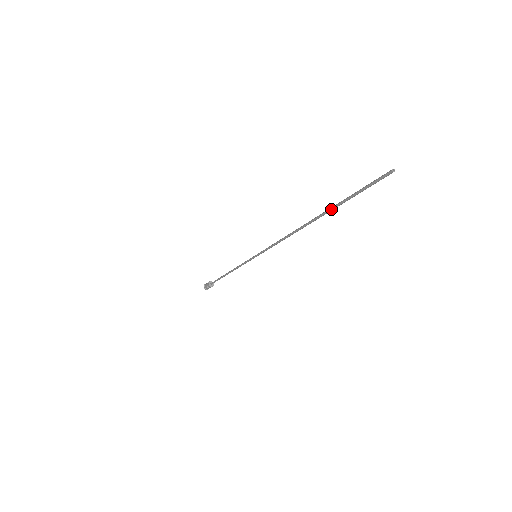
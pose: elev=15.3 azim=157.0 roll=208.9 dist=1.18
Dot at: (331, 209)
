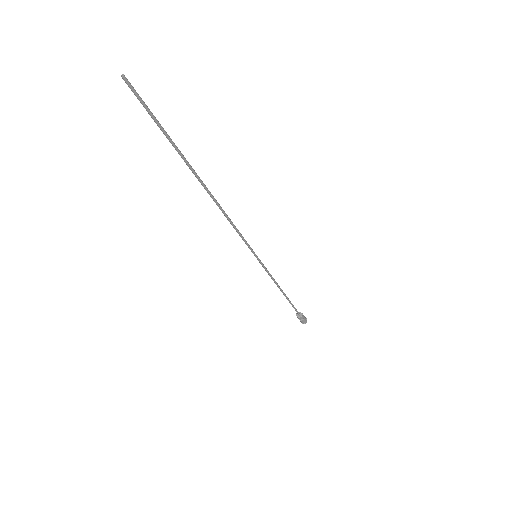
Dot at: (181, 156)
